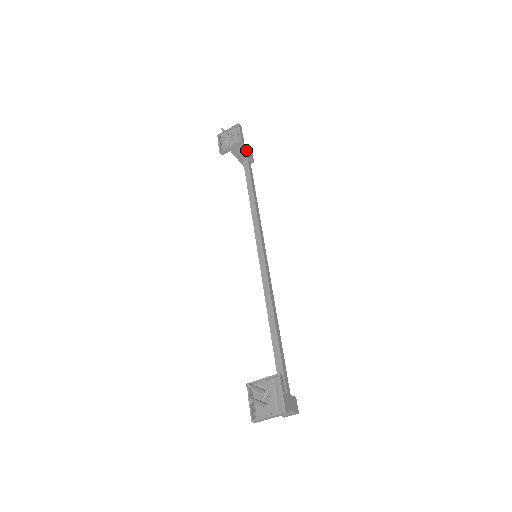
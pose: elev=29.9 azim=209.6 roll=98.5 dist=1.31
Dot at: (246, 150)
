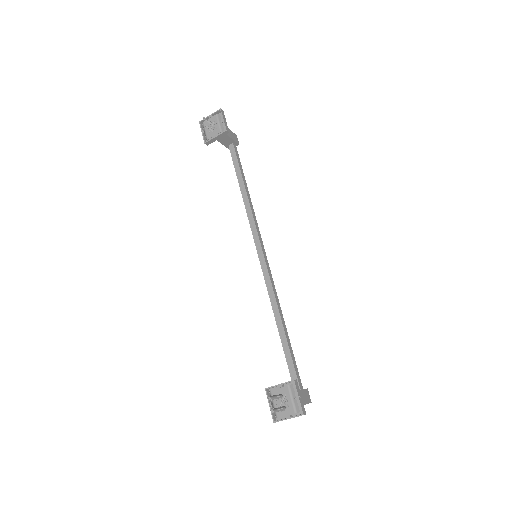
Dot at: (230, 134)
